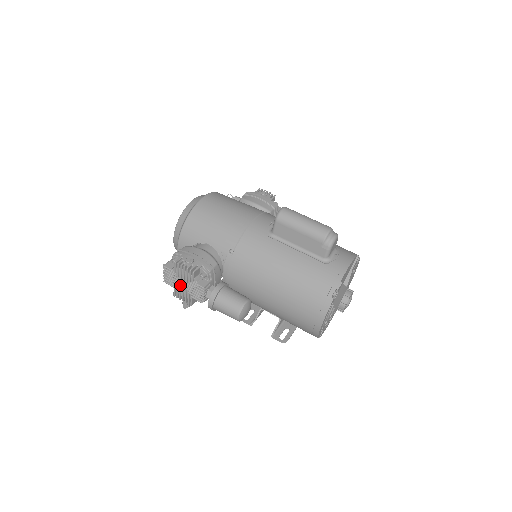
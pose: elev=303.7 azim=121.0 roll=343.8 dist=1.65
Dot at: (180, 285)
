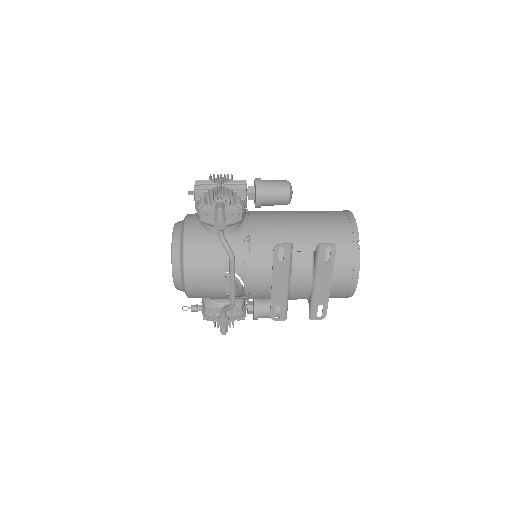
Dot at: (217, 186)
